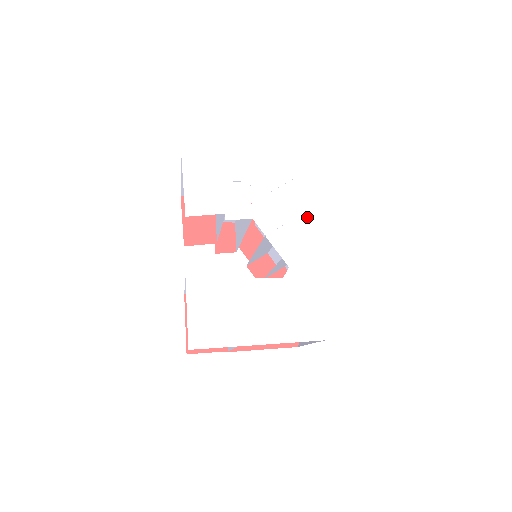
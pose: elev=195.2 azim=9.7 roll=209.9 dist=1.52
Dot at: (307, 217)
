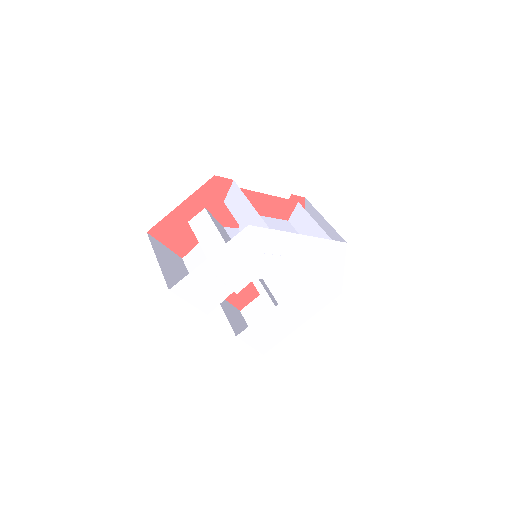
Dot at: (295, 245)
